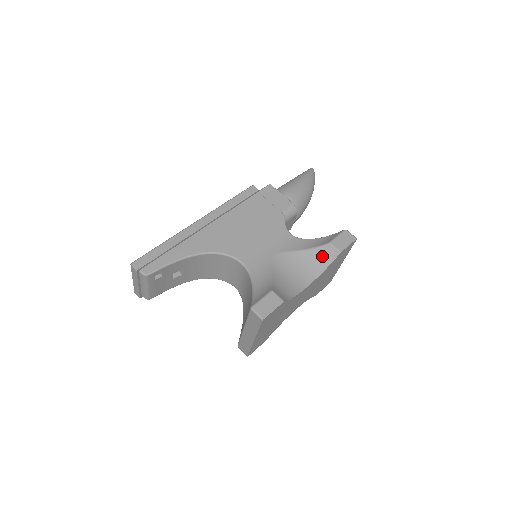
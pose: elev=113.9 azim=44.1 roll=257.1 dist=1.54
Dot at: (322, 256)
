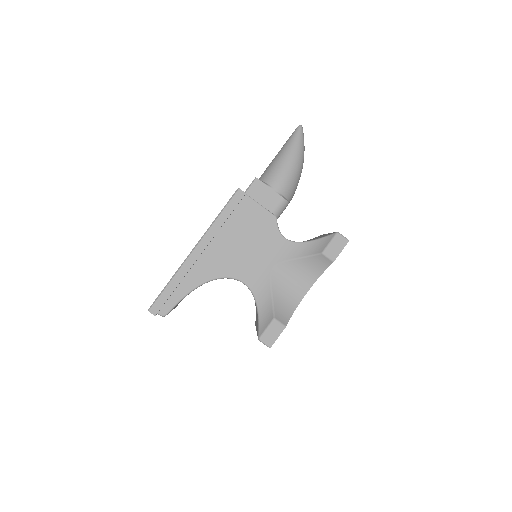
Dot at: (317, 264)
